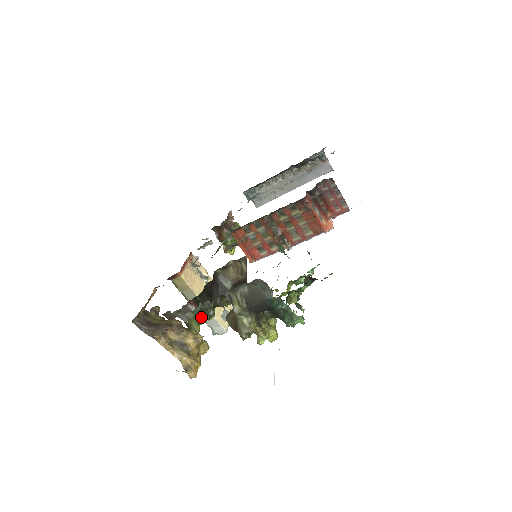
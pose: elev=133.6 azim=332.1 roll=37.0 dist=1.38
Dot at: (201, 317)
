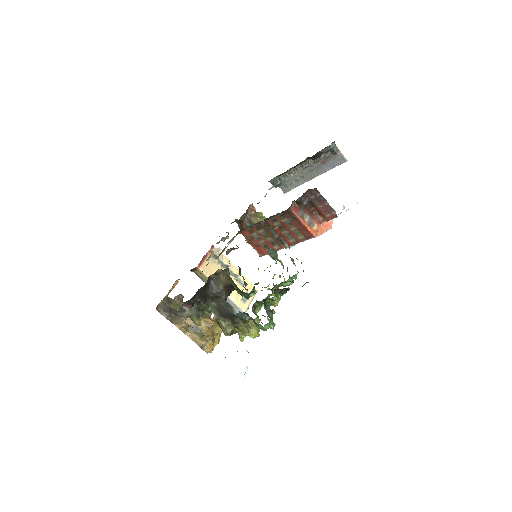
Dot at: (200, 313)
